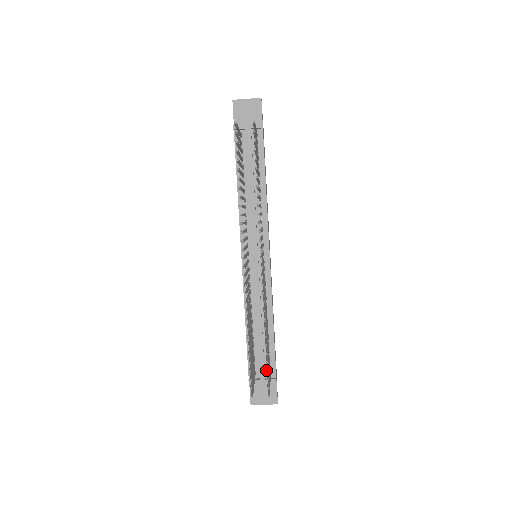
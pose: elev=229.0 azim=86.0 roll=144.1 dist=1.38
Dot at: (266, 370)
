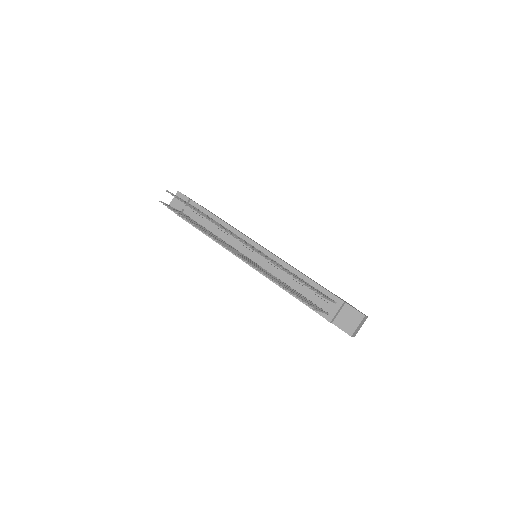
Dot at: (331, 303)
